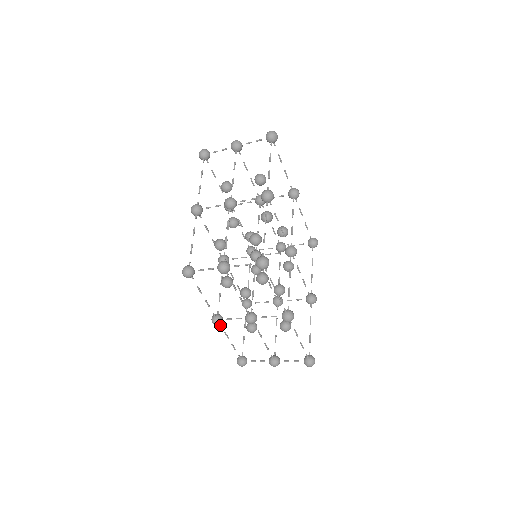
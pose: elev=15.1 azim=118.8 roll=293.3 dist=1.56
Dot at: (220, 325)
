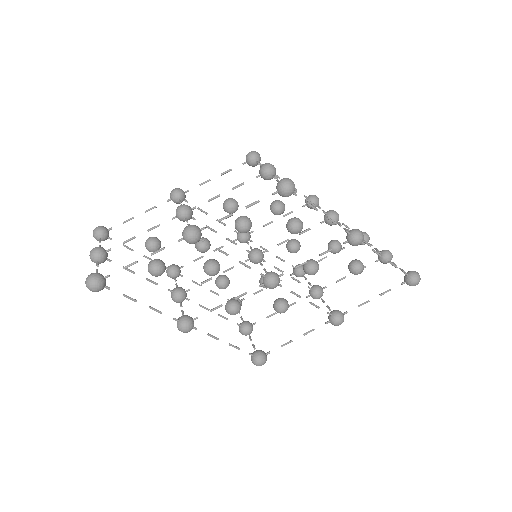
Dot at: occluded
